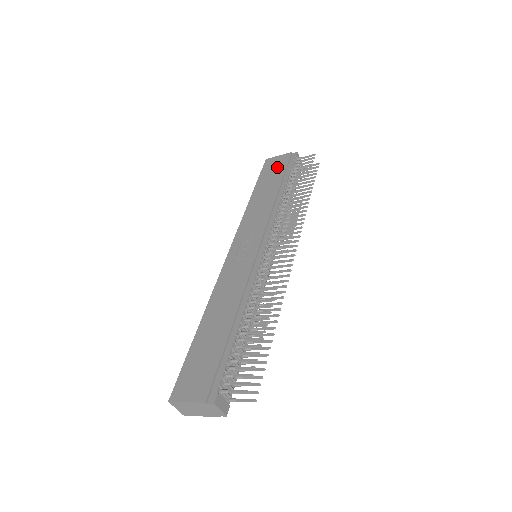
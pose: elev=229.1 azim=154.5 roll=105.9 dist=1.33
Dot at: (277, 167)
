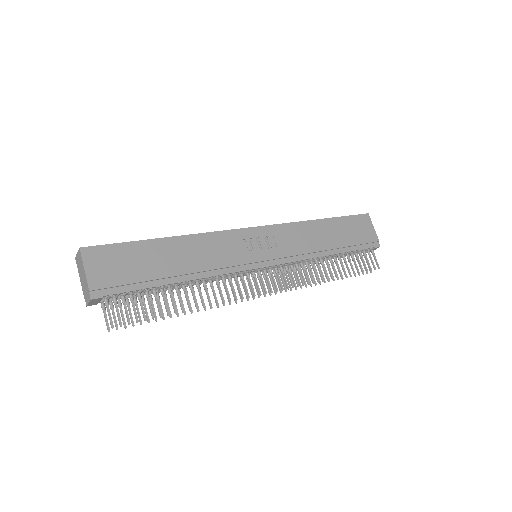
Dot at: (360, 233)
